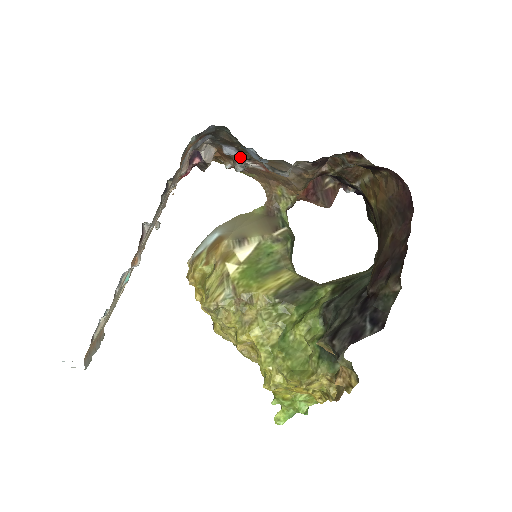
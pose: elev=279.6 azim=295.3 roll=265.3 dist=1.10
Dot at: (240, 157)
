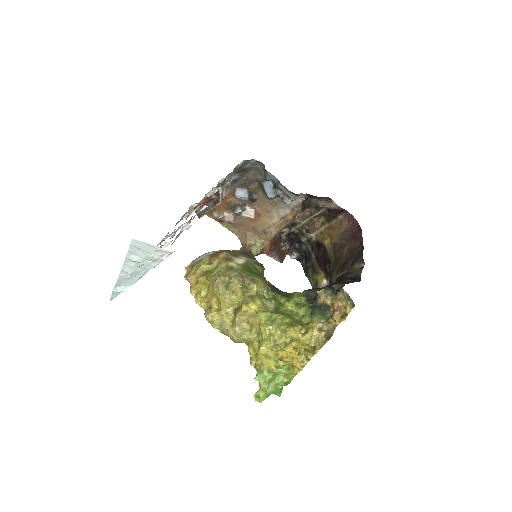
Dot at: (243, 202)
